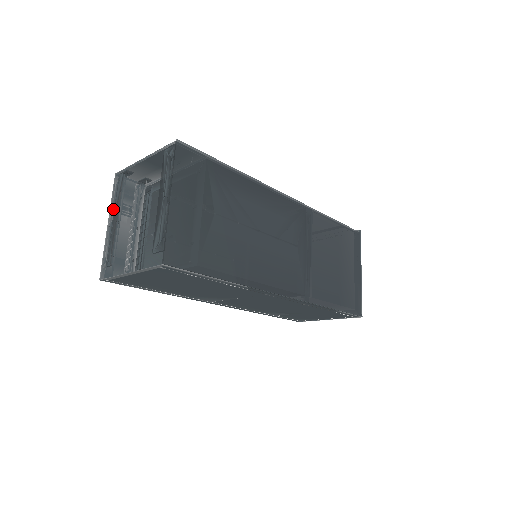
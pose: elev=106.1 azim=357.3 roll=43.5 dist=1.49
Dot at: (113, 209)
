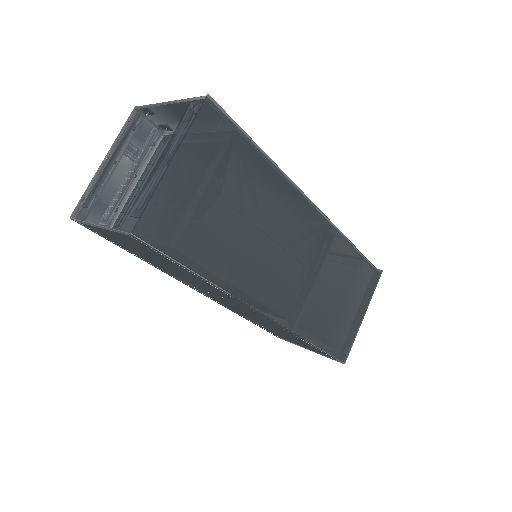
Dot at: (115, 145)
